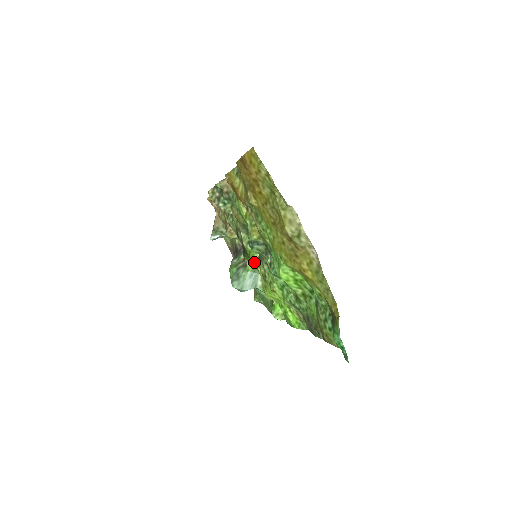
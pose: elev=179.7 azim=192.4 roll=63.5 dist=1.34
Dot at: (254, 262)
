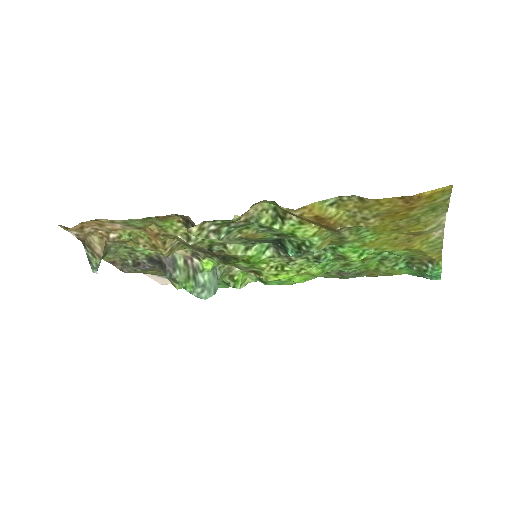
Dot at: (257, 263)
